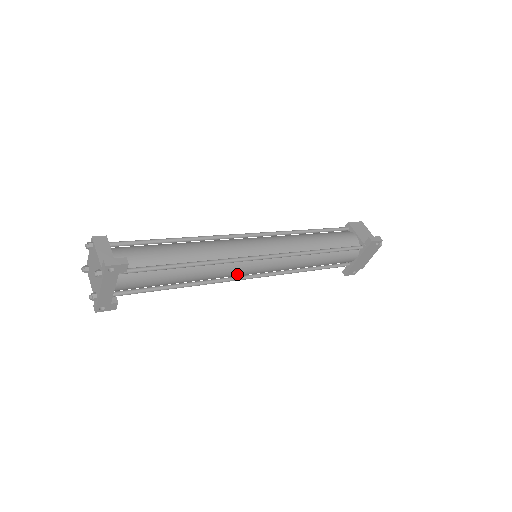
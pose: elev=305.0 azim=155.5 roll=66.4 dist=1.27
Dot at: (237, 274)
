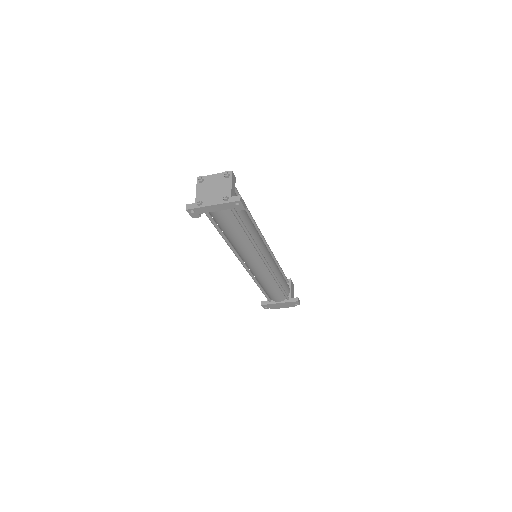
Dot at: (247, 258)
